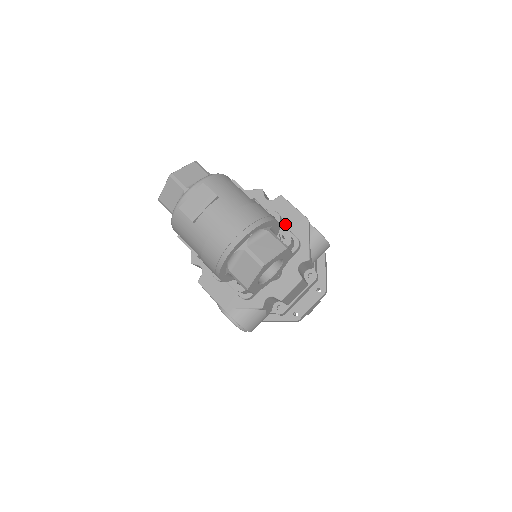
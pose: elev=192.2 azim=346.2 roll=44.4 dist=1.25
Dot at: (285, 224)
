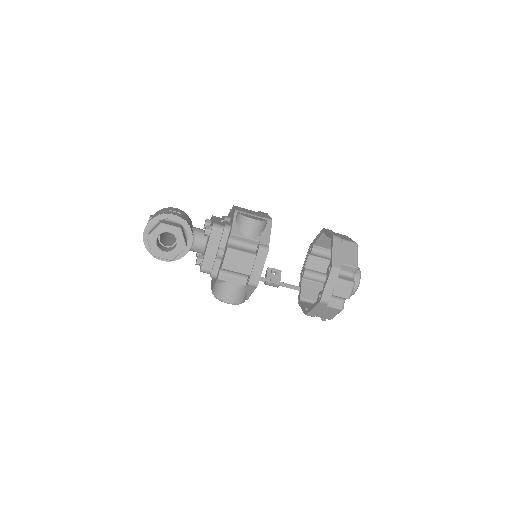
Dot at: (230, 221)
